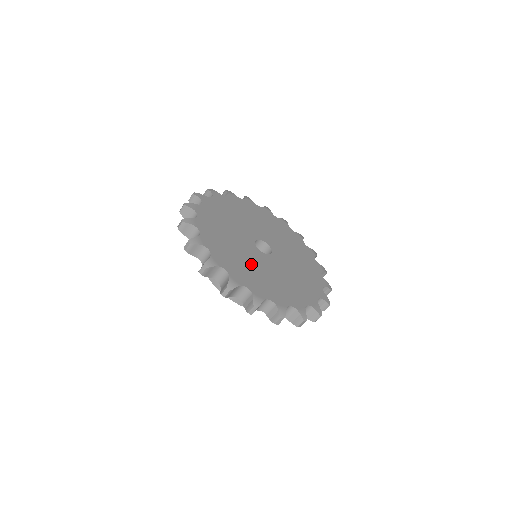
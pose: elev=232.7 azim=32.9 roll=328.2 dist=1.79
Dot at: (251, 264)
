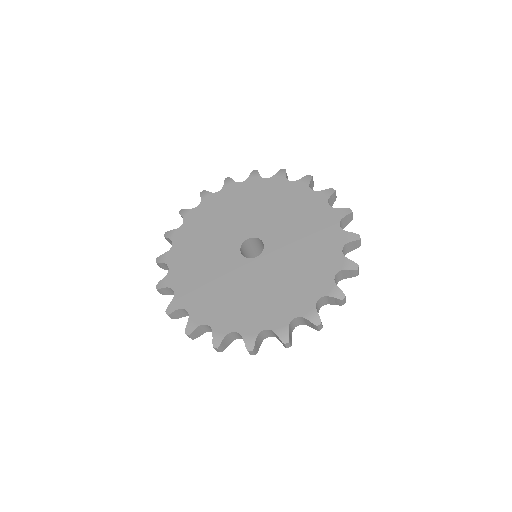
Dot at: (208, 267)
